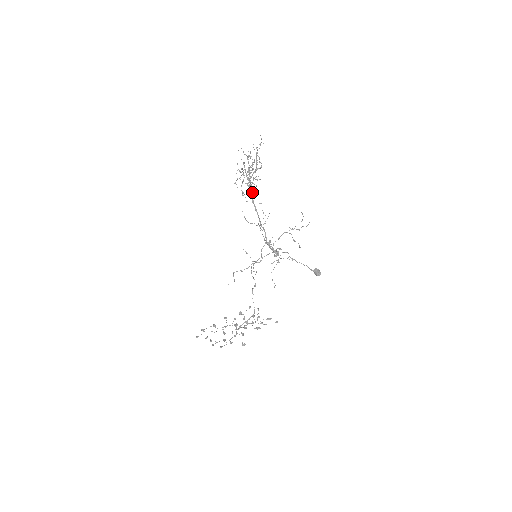
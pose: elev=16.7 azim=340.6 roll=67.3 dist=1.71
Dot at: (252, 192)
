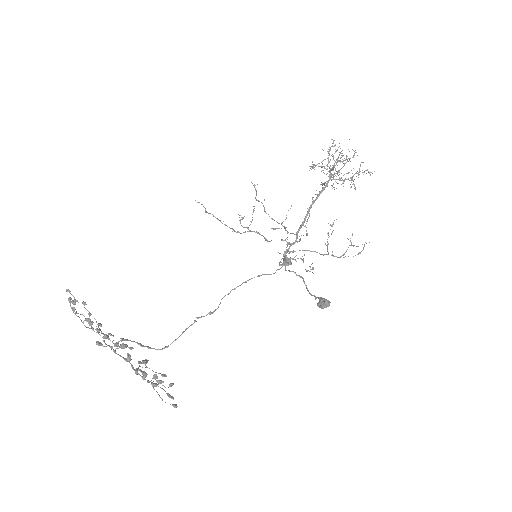
Dot at: occluded
